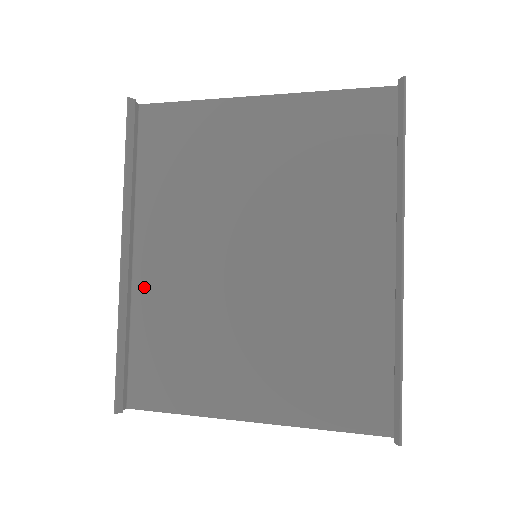
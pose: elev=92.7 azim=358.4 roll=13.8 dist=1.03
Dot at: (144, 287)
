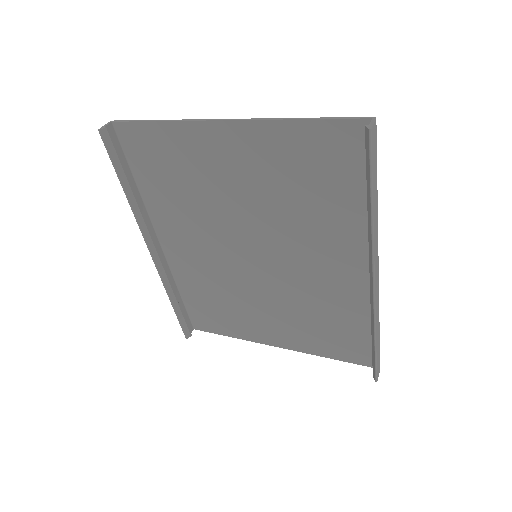
Dot at: (177, 266)
